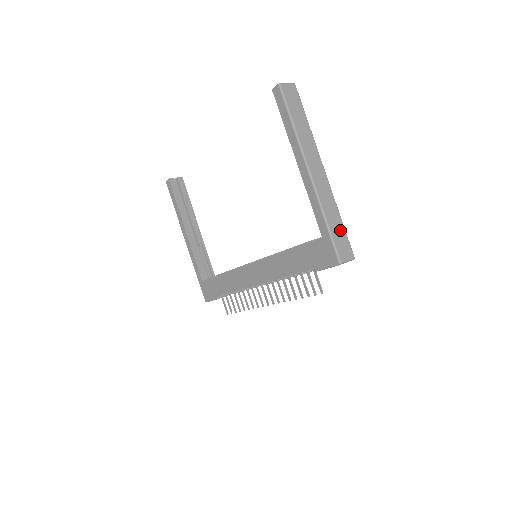
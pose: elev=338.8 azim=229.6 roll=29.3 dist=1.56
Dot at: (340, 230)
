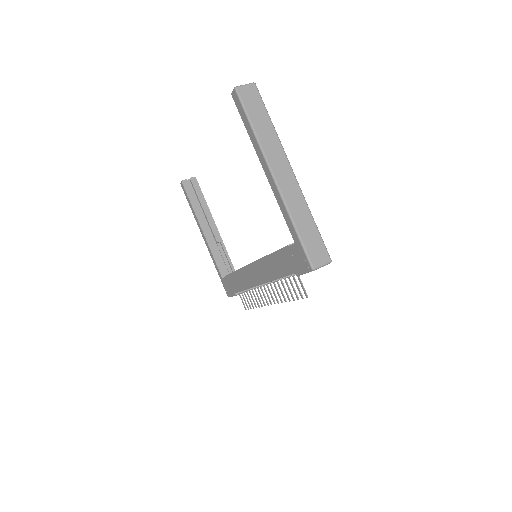
Dot at: (313, 234)
